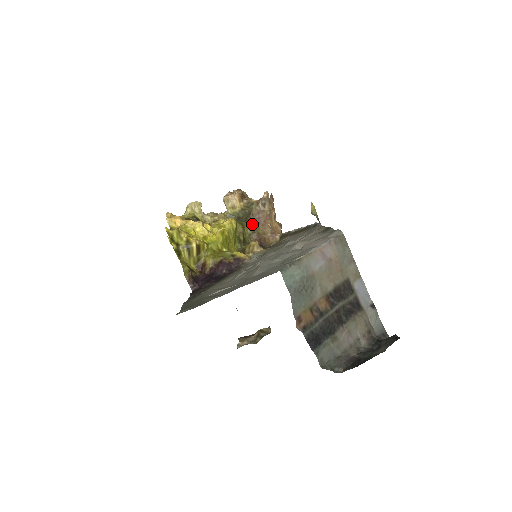
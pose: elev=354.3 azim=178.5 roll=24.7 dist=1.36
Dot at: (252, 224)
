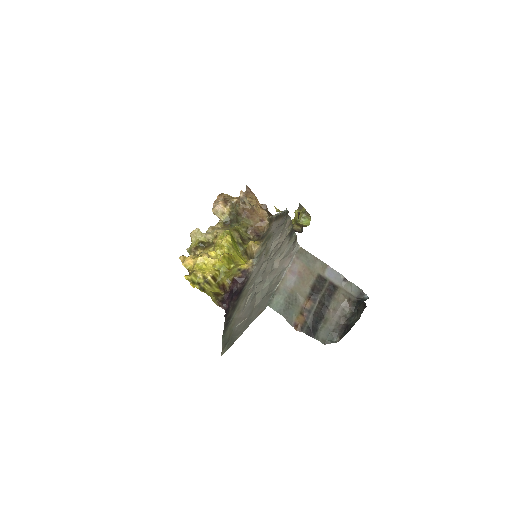
Dot at: (243, 222)
